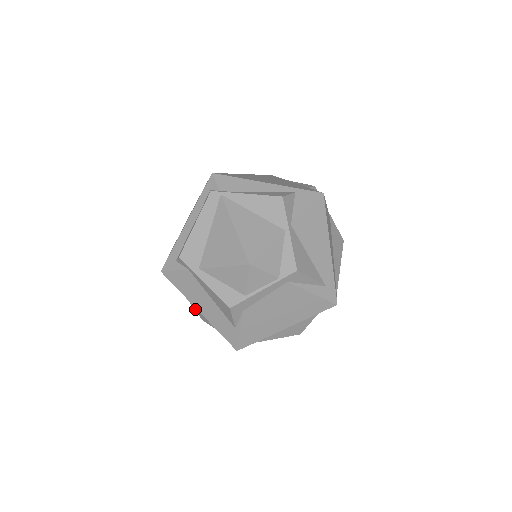
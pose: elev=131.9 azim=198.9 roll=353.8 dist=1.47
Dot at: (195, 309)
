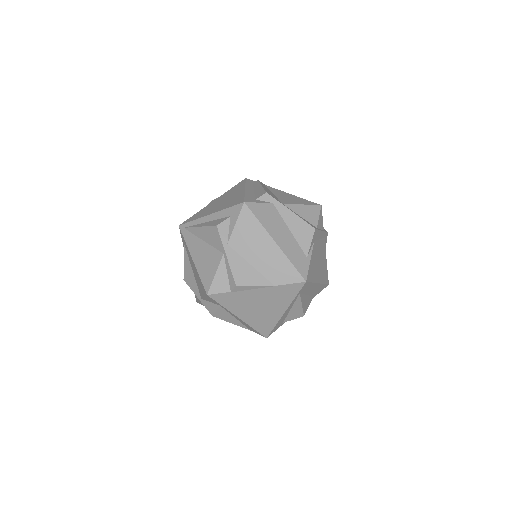
Dot at: (234, 270)
